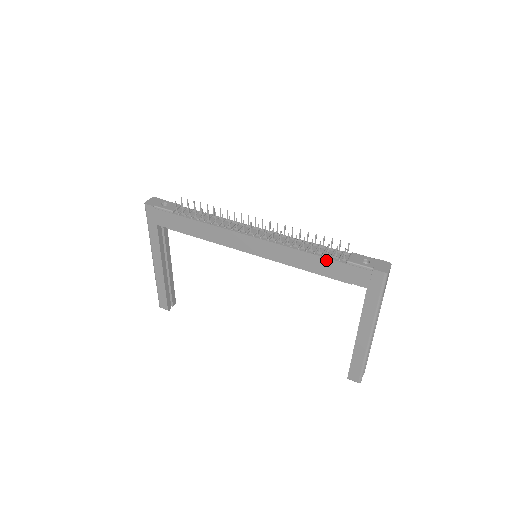
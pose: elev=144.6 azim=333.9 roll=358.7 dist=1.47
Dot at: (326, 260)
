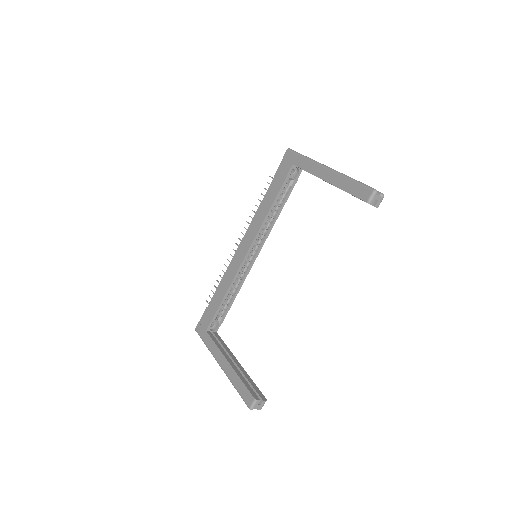
Dot at: (268, 191)
